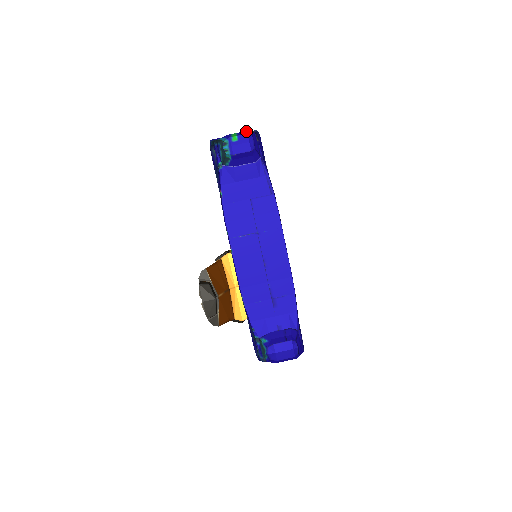
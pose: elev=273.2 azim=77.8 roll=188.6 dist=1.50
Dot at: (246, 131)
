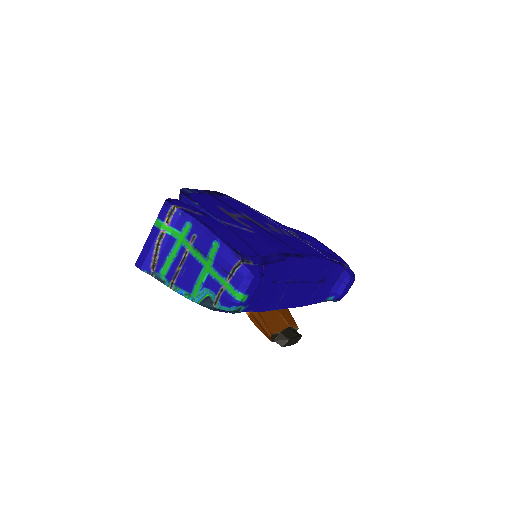
Dot at: (245, 280)
